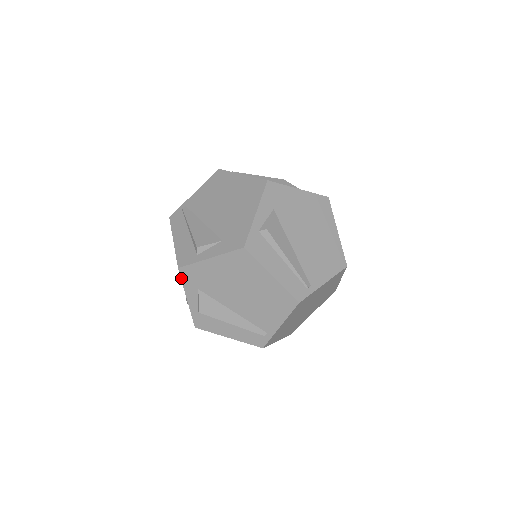
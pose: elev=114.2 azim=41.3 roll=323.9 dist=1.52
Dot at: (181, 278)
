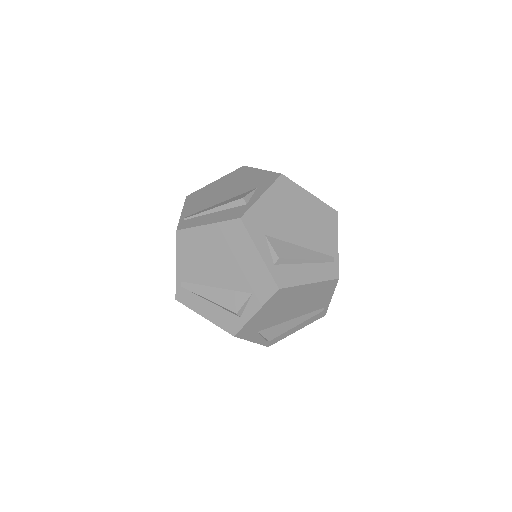
Dot at: occluded
